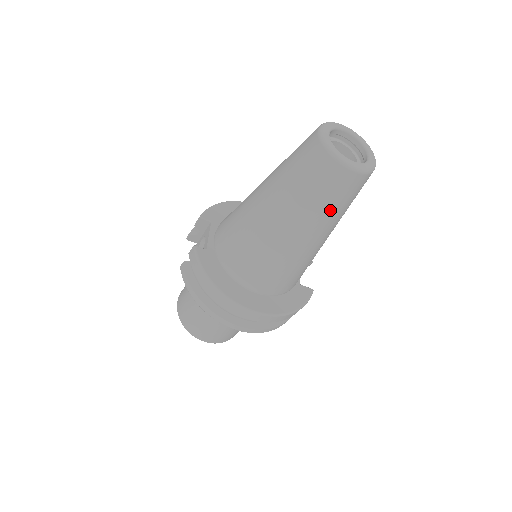
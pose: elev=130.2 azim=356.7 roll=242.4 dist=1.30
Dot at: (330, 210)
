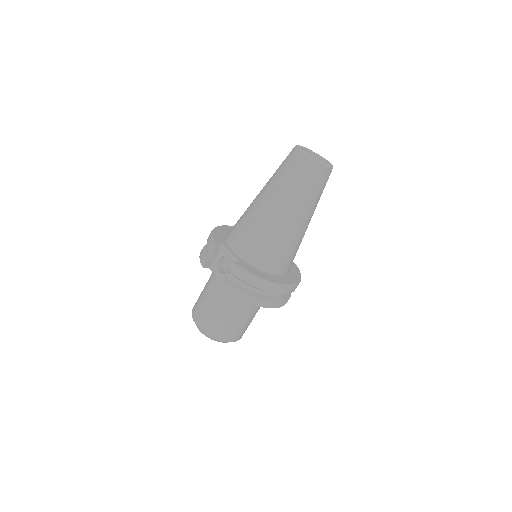
Dot at: (319, 197)
